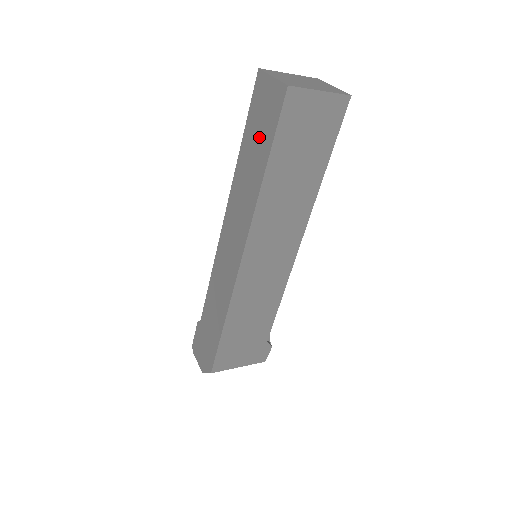
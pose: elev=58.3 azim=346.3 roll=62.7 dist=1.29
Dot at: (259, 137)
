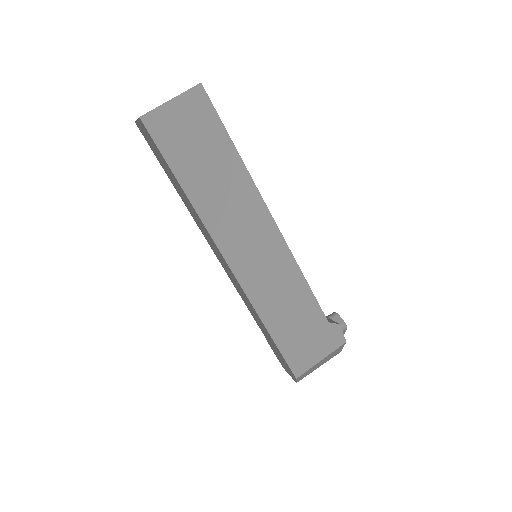
Dot at: (165, 167)
